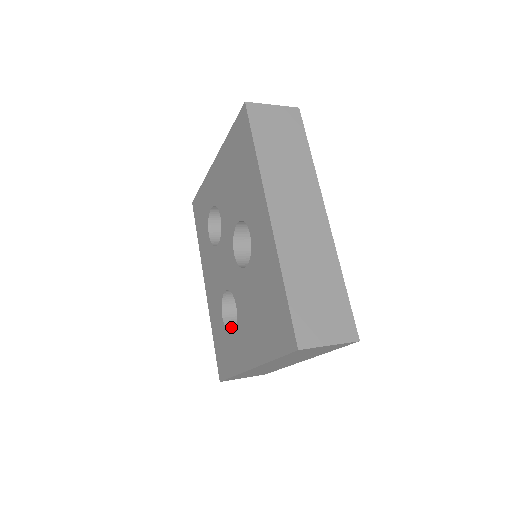
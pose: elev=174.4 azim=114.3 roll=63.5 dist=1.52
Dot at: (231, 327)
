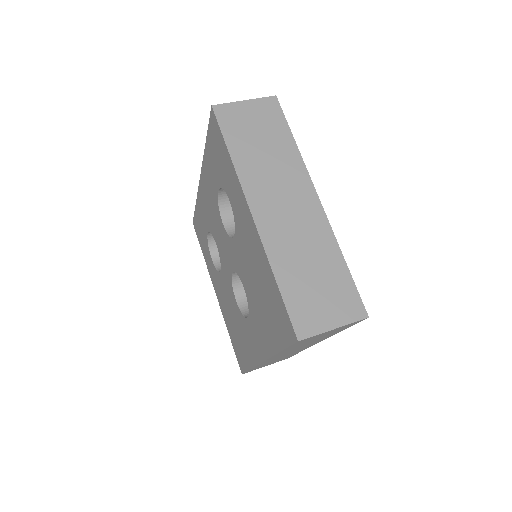
Dot at: (213, 240)
